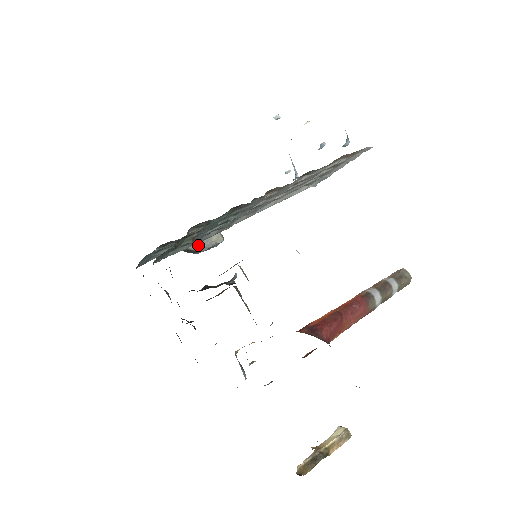
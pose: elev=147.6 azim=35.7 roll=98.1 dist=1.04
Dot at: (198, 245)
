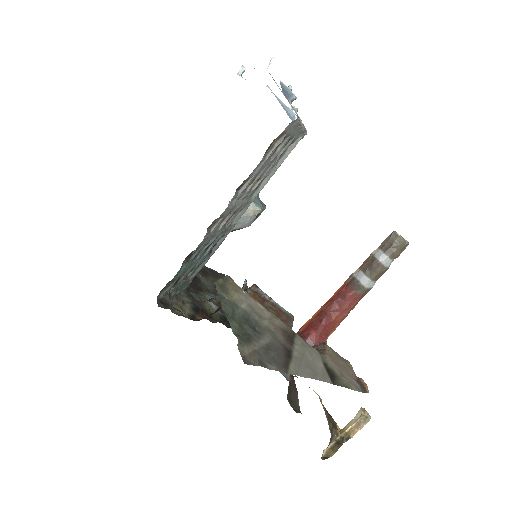
Dot at: (241, 224)
